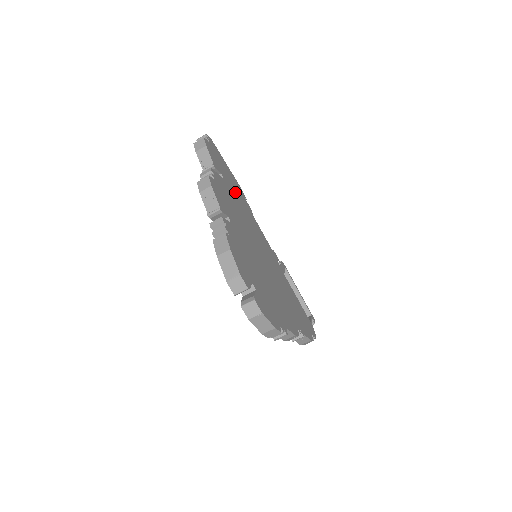
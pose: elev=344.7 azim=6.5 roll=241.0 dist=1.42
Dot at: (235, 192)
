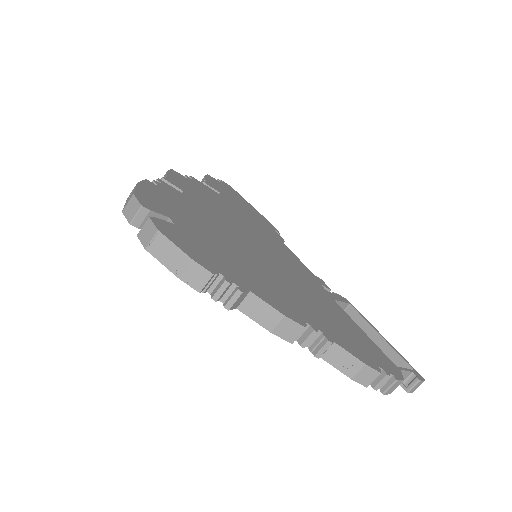
Dot at: (245, 213)
